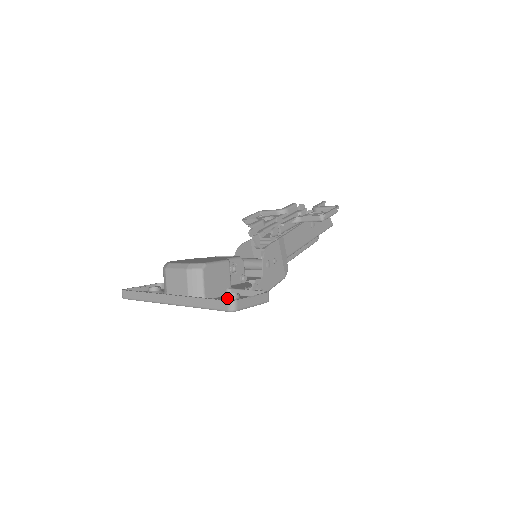
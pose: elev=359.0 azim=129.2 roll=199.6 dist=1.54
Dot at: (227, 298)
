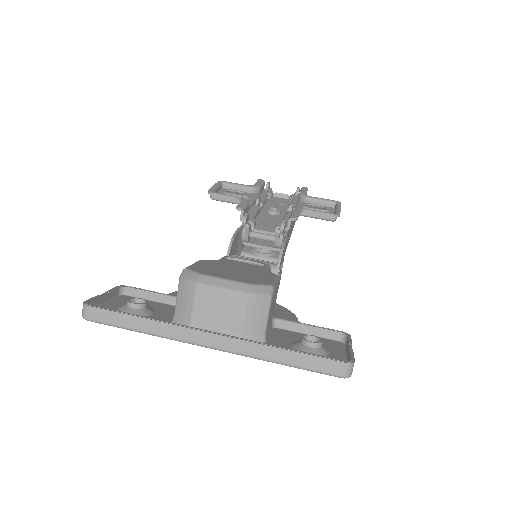
Dot at: (310, 346)
